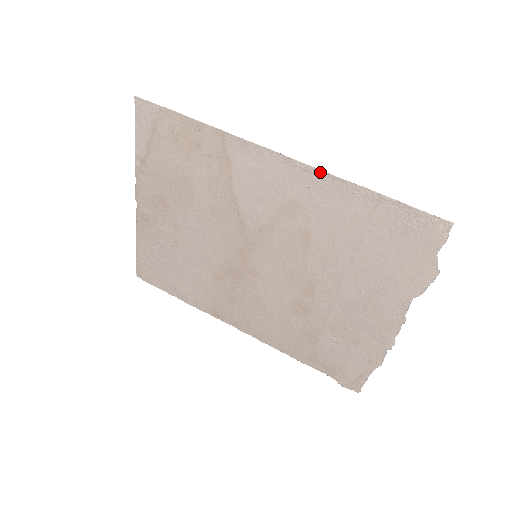
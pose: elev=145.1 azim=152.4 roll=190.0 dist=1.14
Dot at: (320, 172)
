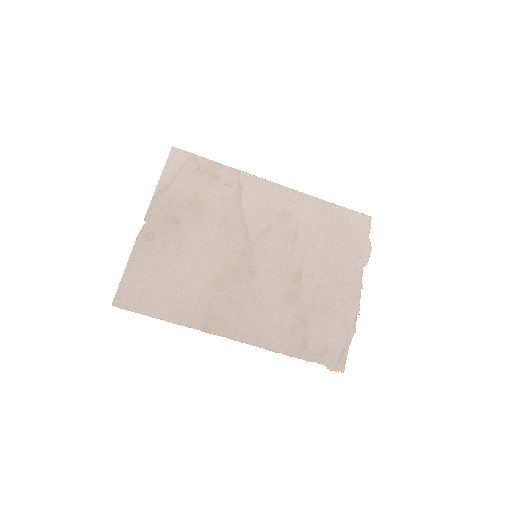
Dot at: (301, 193)
